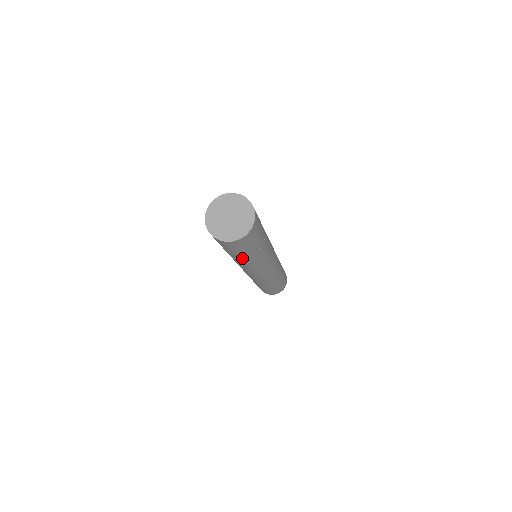
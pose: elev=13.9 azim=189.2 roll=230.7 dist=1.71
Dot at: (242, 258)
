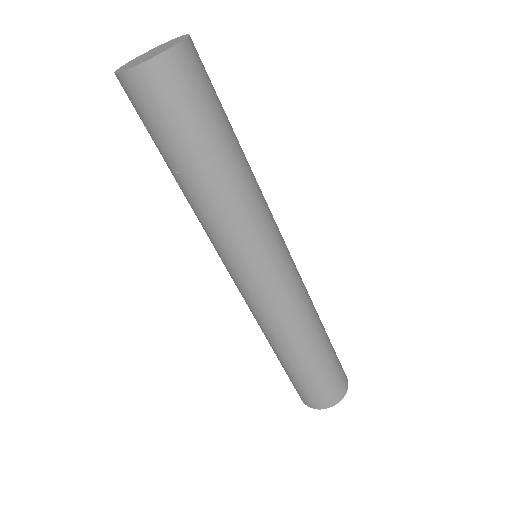
Dot at: (195, 171)
